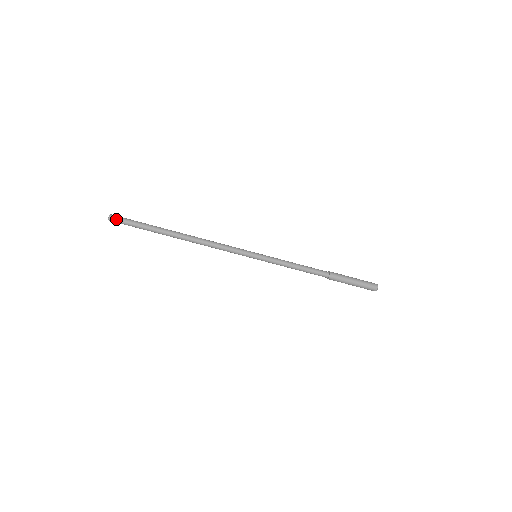
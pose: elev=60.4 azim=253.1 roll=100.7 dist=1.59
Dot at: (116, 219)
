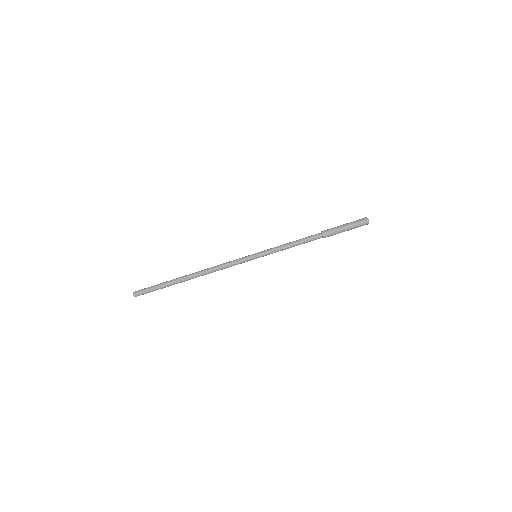
Dot at: (138, 291)
